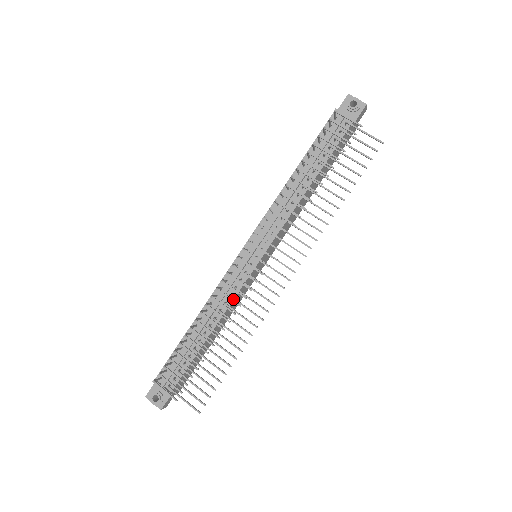
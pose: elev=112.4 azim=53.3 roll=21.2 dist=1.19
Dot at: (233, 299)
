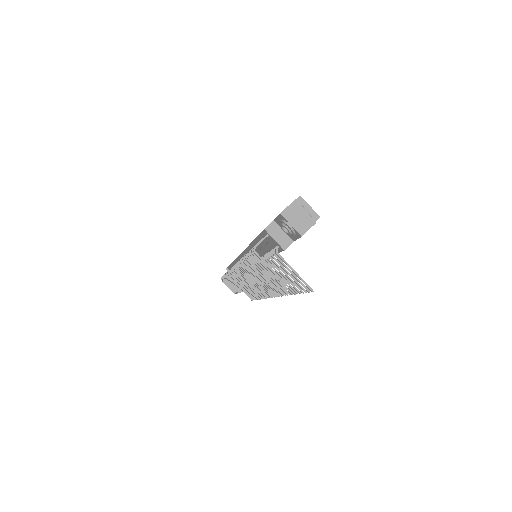
Dot at: occluded
